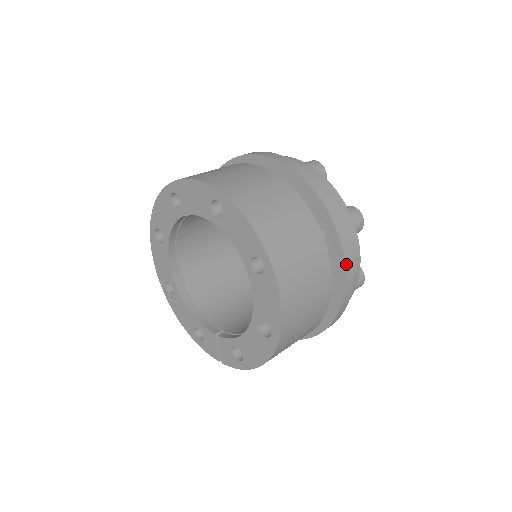
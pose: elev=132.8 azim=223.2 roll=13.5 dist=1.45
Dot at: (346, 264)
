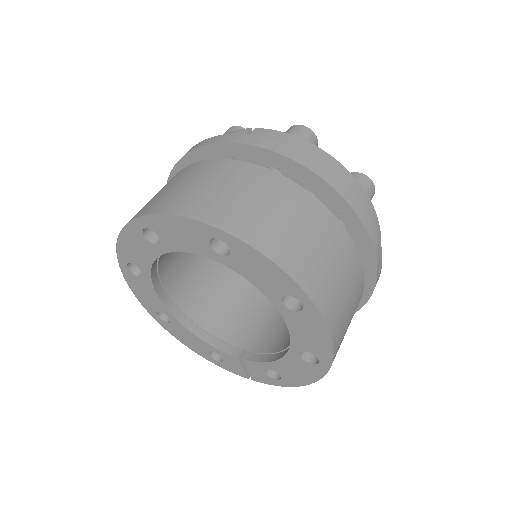
Dot at: (376, 253)
